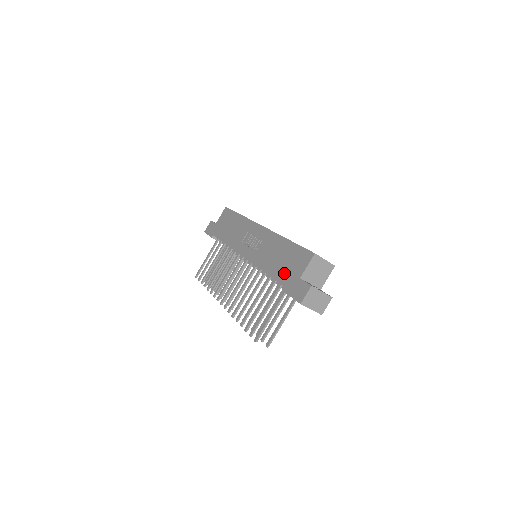
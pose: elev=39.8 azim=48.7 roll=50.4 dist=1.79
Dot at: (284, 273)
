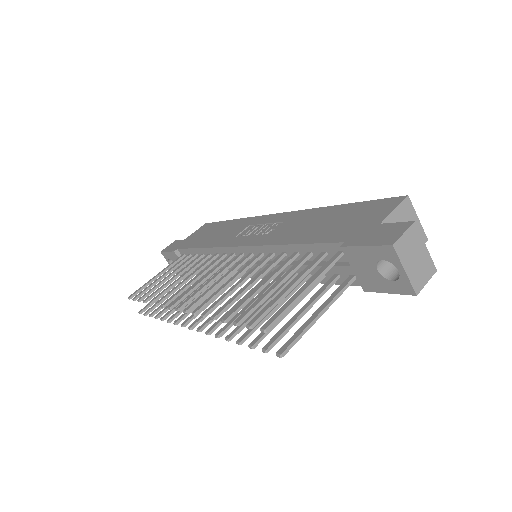
Dot at: (337, 230)
